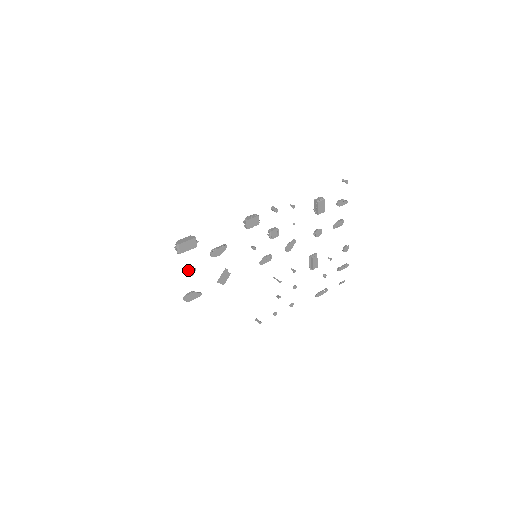
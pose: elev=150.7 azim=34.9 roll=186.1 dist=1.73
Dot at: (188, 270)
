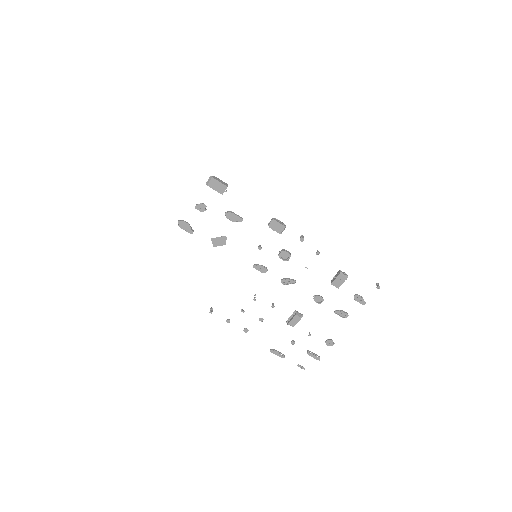
Dot at: (201, 204)
